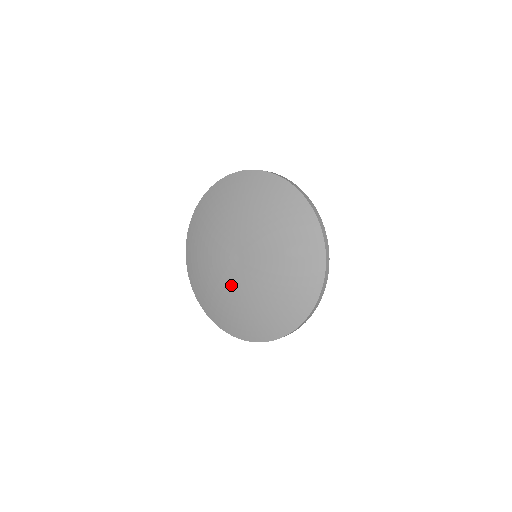
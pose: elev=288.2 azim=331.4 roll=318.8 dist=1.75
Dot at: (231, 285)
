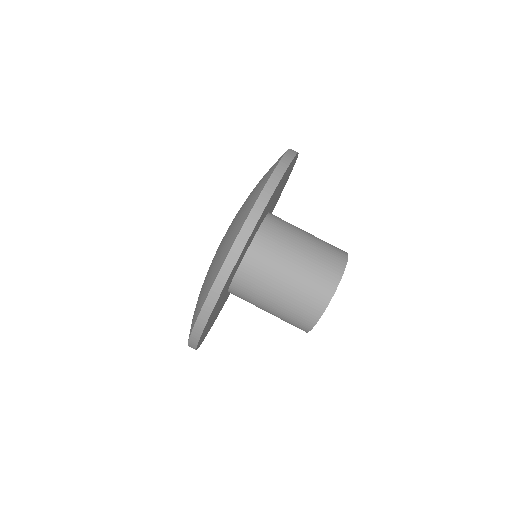
Dot at: occluded
